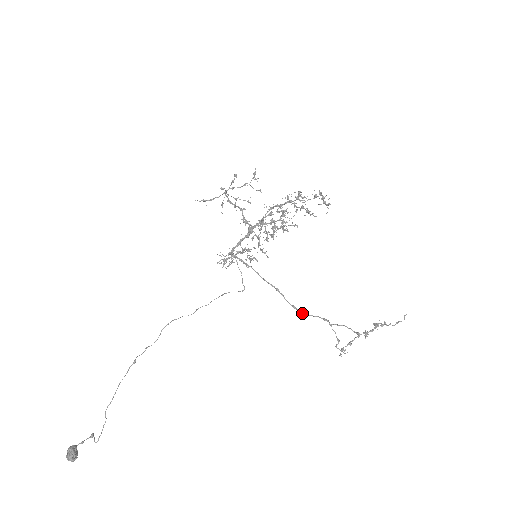
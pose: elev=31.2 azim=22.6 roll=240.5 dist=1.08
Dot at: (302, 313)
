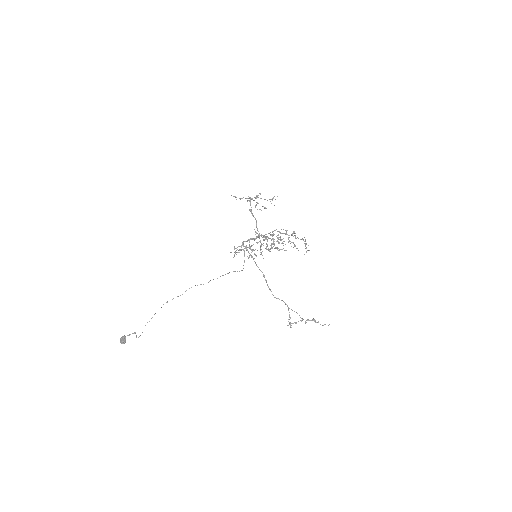
Dot at: occluded
